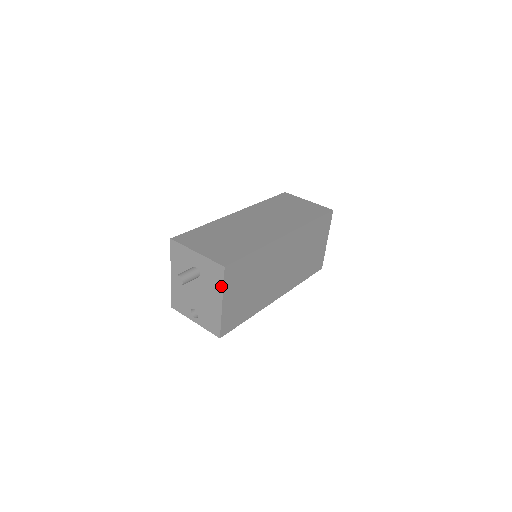
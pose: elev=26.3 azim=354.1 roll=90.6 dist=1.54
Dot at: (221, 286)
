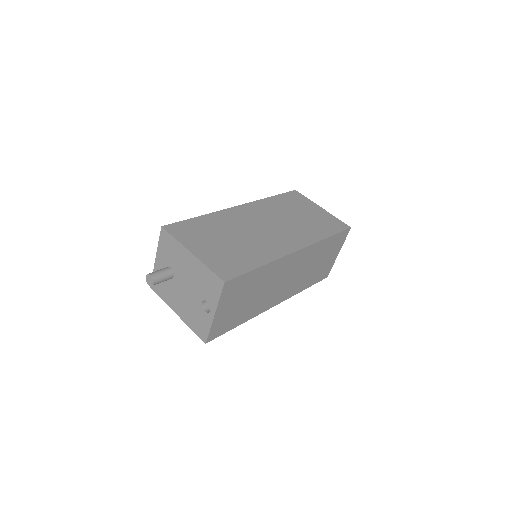
Dot at: (176, 243)
